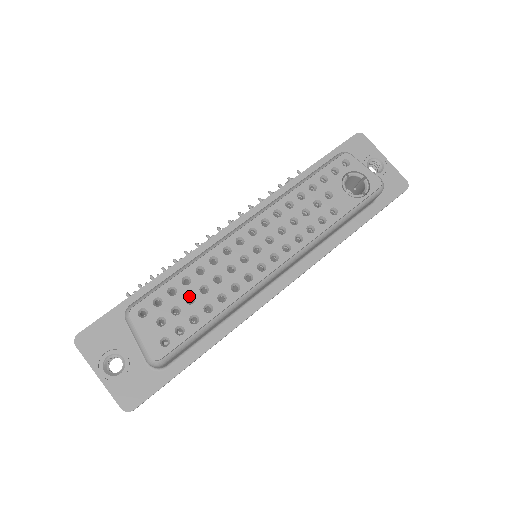
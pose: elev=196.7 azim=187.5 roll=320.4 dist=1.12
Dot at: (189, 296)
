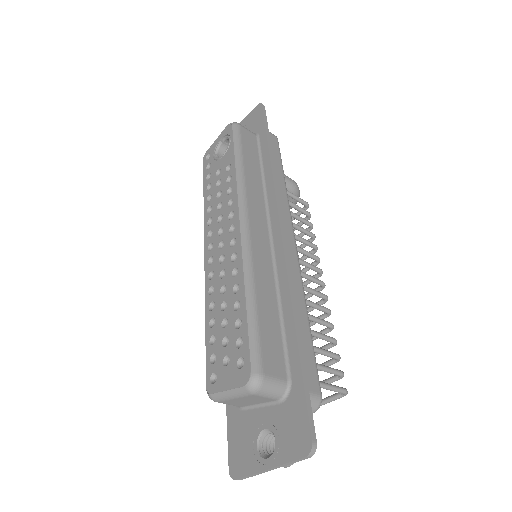
Dot at: (223, 324)
